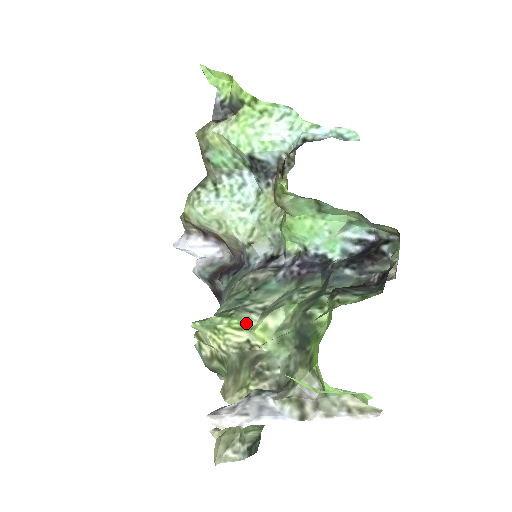
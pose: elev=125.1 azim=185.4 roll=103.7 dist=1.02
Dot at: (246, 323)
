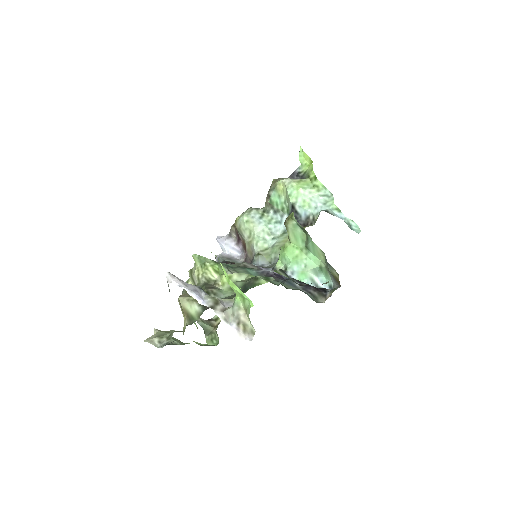
Dot at: (222, 272)
